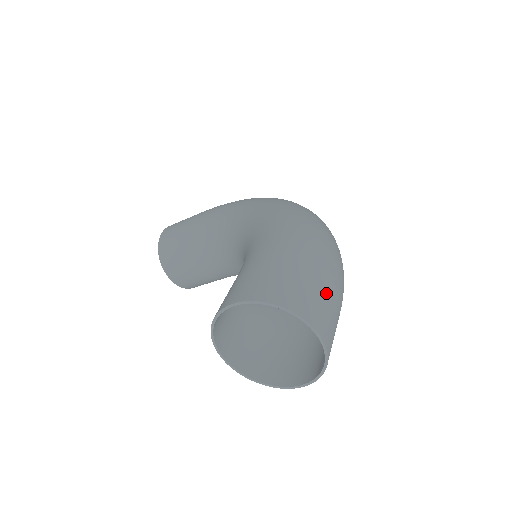
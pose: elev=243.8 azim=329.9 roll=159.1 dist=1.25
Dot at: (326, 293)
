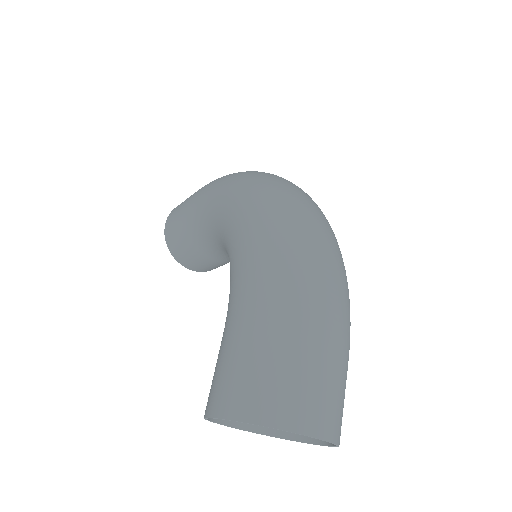
Dot at: (315, 368)
